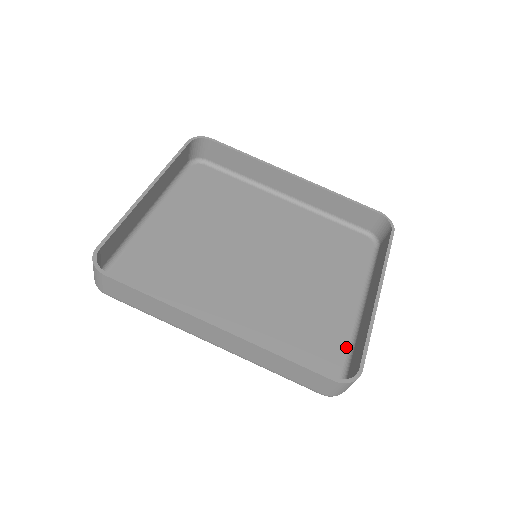
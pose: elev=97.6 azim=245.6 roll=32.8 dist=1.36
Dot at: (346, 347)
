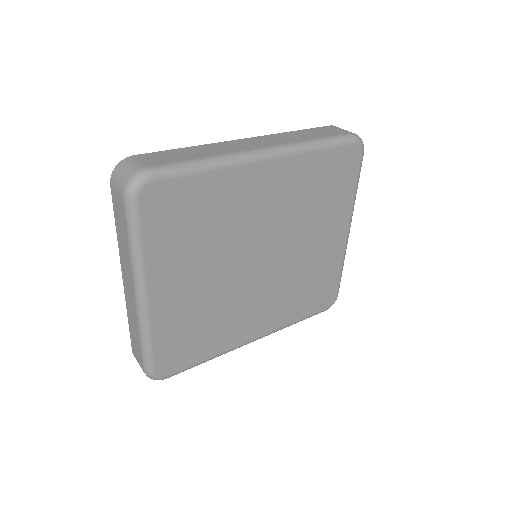
Dot at: (352, 188)
